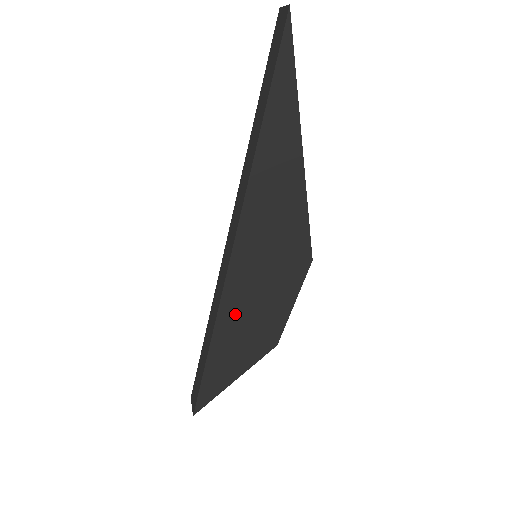
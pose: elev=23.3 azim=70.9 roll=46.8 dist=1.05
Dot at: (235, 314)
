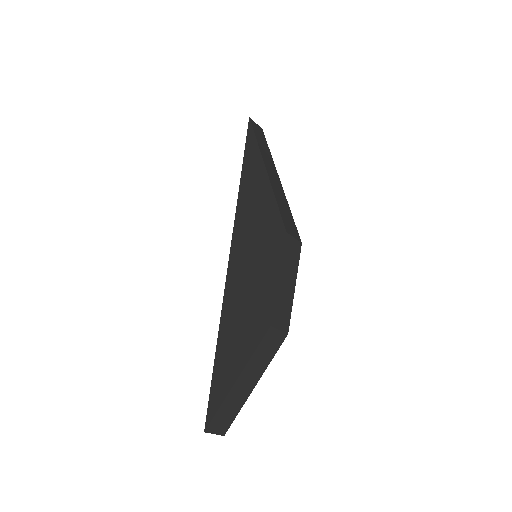
Dot at: (234, 302)
